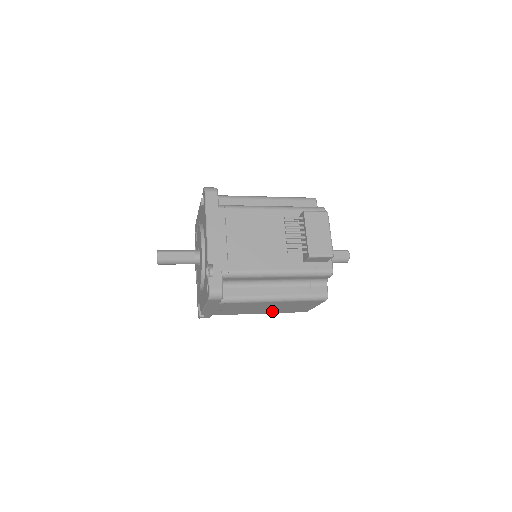
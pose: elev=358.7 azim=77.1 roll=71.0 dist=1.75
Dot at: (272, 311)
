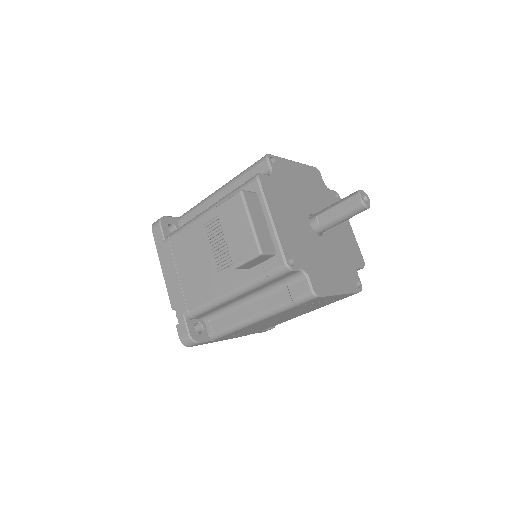
Dot at: (309, 310)
